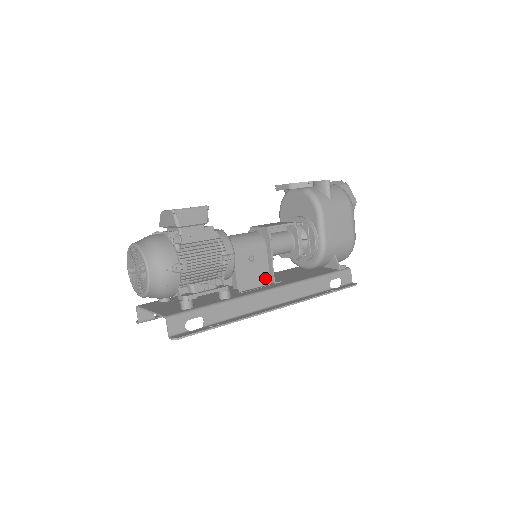
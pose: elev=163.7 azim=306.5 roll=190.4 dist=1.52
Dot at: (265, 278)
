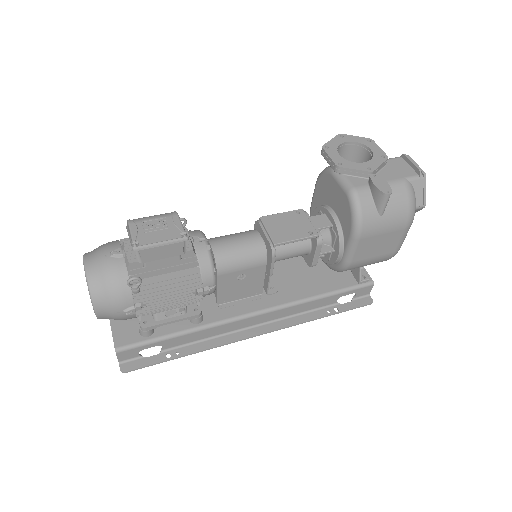
Dot at: (256, 290)
